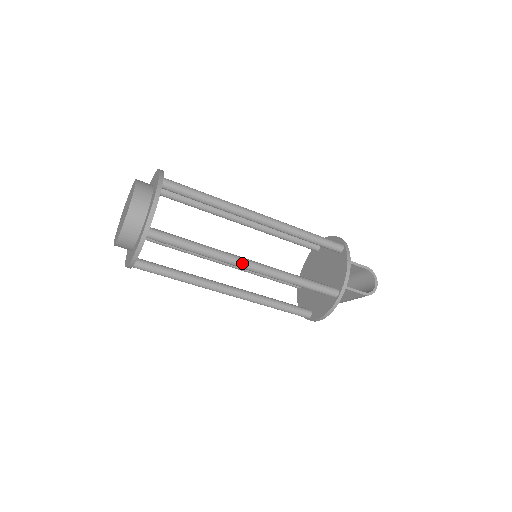
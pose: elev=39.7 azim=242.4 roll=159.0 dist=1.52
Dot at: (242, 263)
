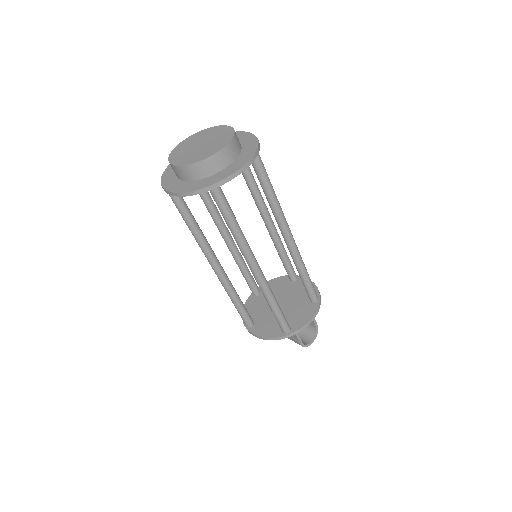
Dot at: (253, 263)
